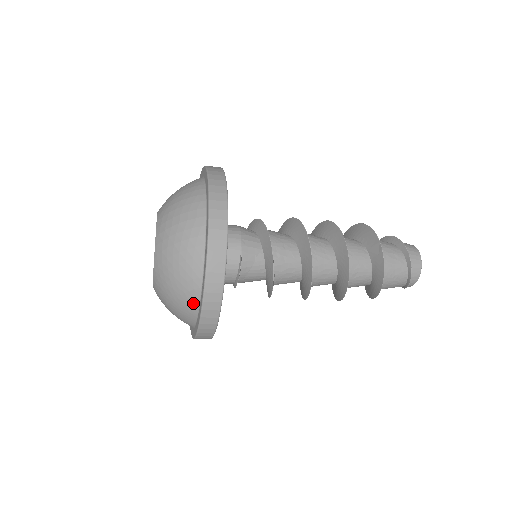
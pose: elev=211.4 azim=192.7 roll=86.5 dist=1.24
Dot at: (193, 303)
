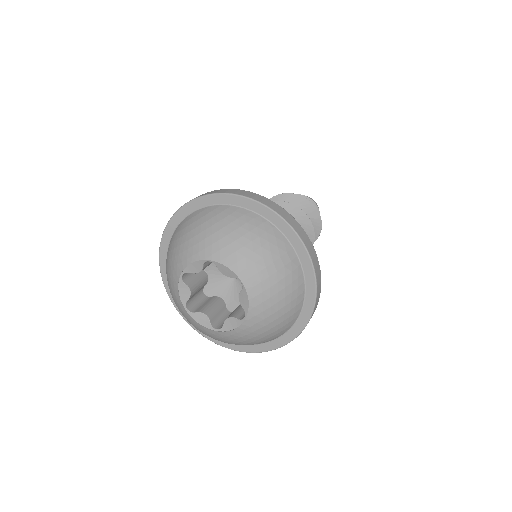
Dot at: (285, 330)
